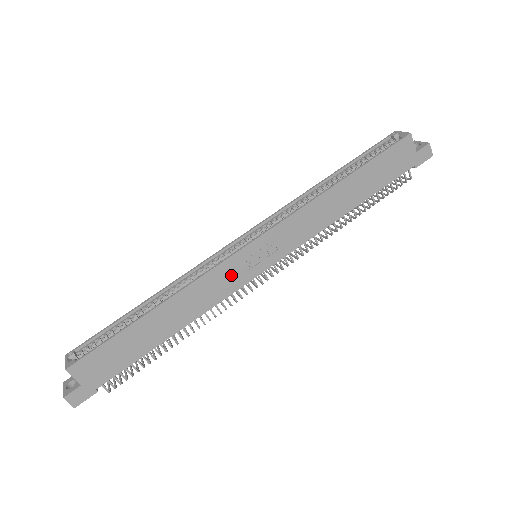
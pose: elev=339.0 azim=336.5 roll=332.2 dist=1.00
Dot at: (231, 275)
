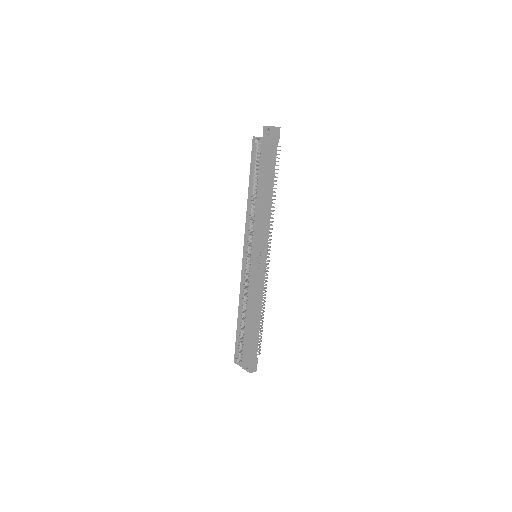
Dot at: (257, 277)
